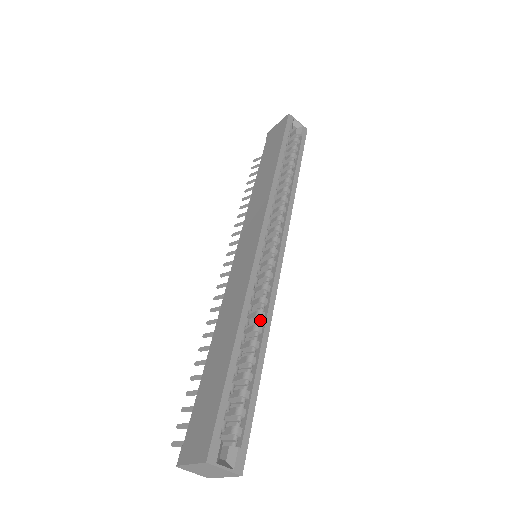
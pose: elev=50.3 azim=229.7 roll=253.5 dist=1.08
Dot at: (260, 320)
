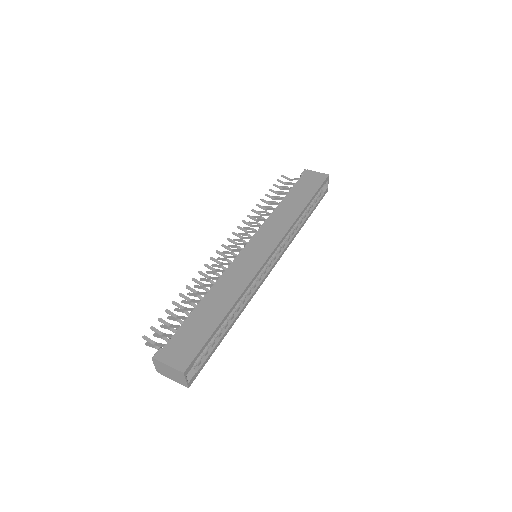
Dot at: (241, 303)
